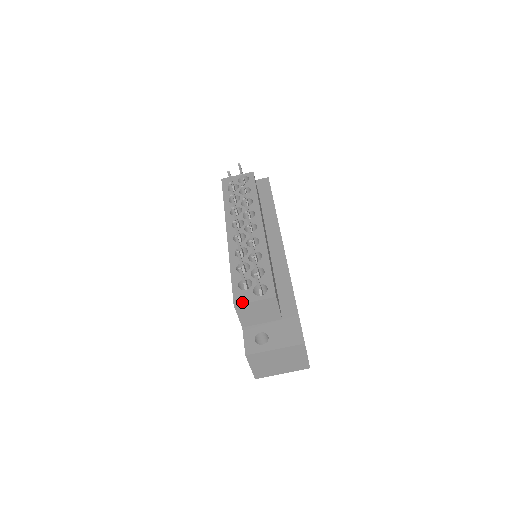
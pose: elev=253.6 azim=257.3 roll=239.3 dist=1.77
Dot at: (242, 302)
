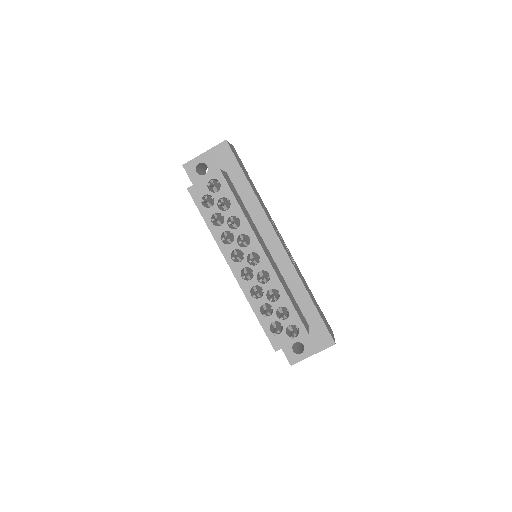
Dot at: (281, 347)
